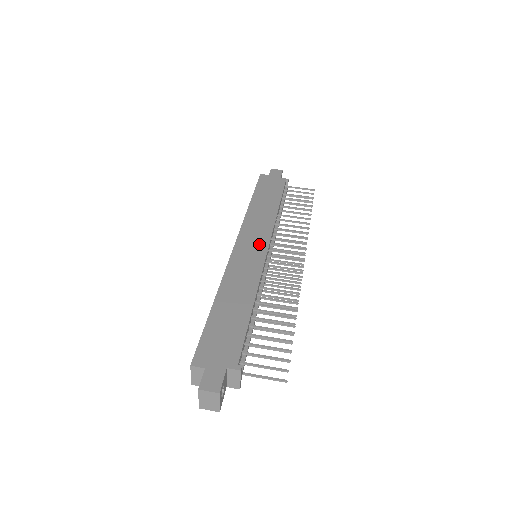
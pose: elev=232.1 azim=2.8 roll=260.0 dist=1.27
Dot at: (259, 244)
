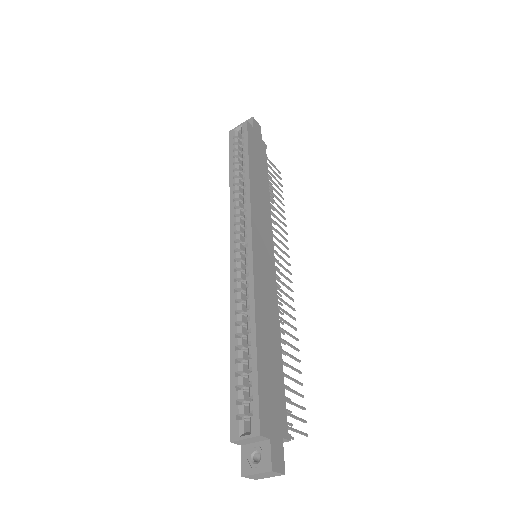
Dot at: (268, 247)
